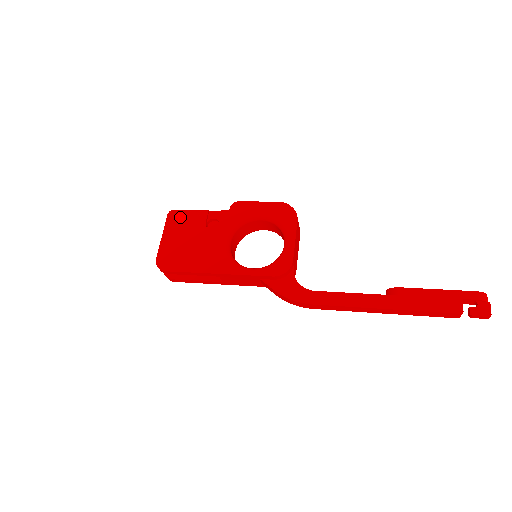
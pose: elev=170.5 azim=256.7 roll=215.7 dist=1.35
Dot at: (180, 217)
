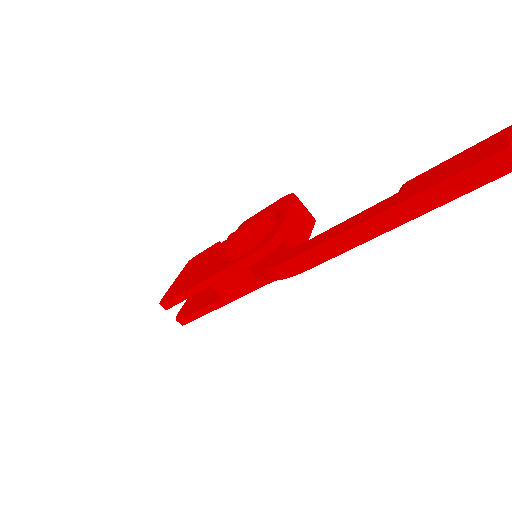
Dot at: (195, 259)
